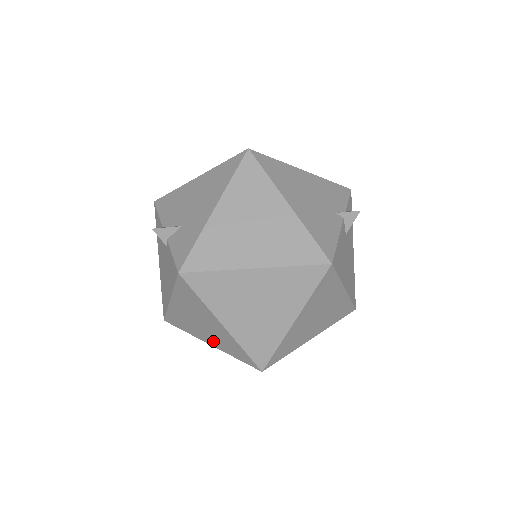
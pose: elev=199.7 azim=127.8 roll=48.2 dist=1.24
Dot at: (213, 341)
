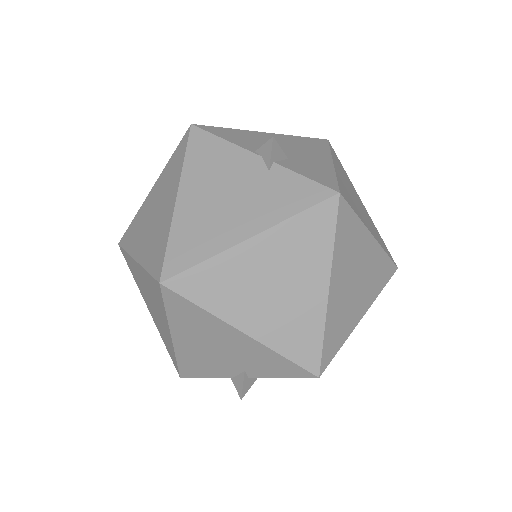
Dot at: (263, 324)
